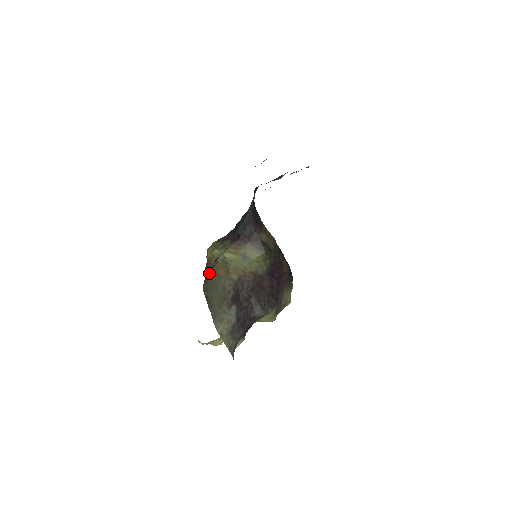
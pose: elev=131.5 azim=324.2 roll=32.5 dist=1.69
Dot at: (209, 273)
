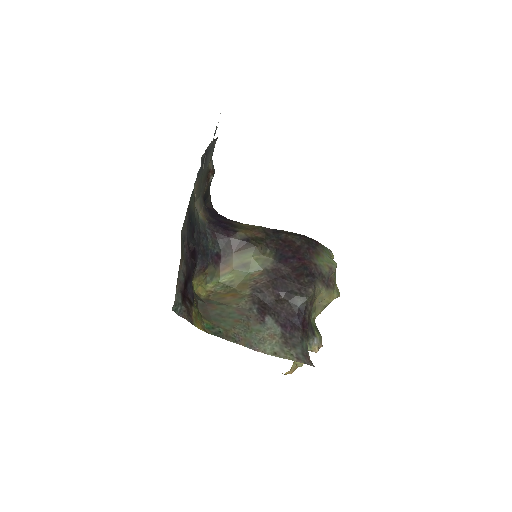
Dot at: (186, 313)
